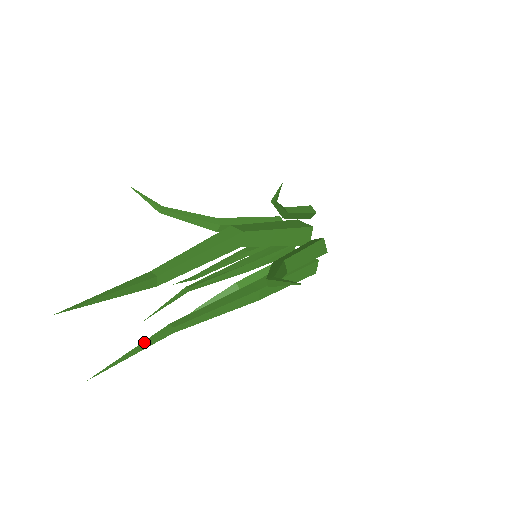
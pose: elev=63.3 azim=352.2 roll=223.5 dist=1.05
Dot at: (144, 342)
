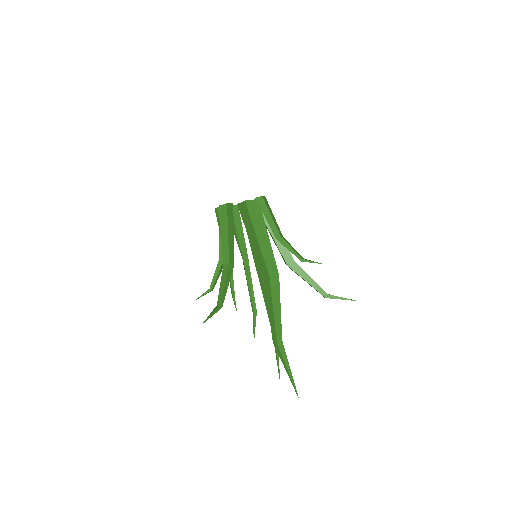
Dot at: occluded
